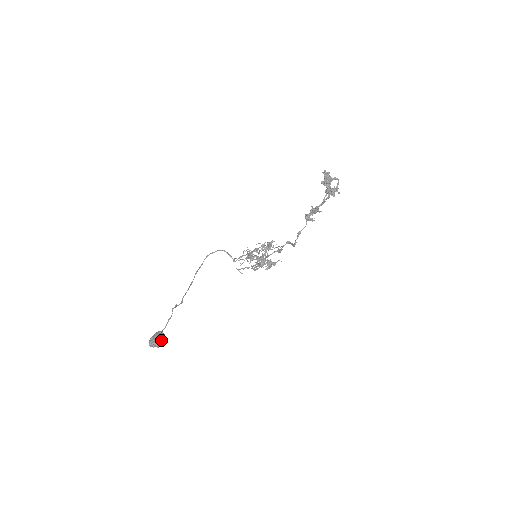
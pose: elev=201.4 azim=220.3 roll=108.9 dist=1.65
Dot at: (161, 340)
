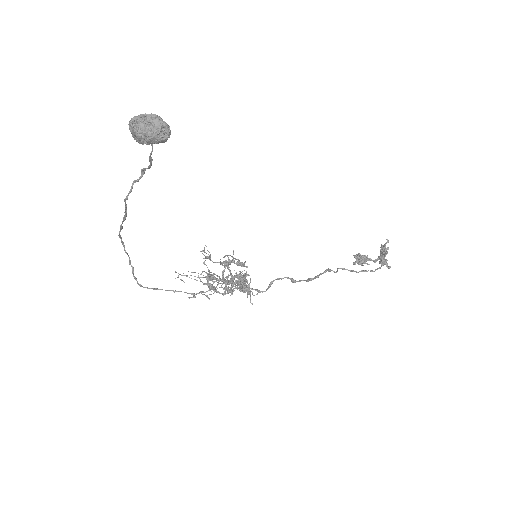
Dot at: (170, 130)
